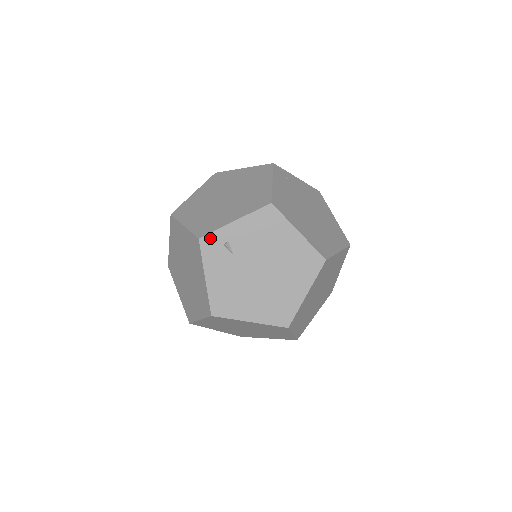
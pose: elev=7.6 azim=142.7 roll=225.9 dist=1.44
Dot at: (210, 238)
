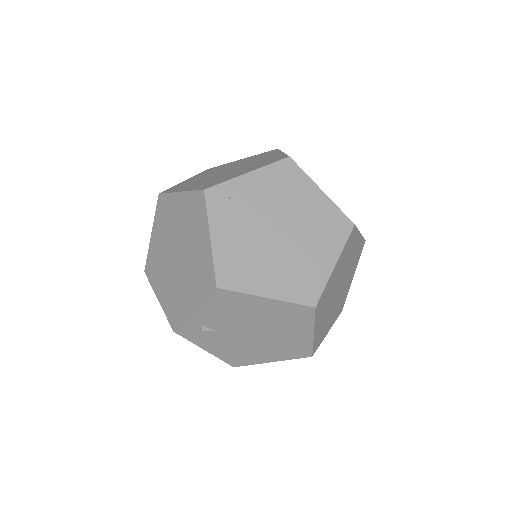
Dot at: (183, 328)
